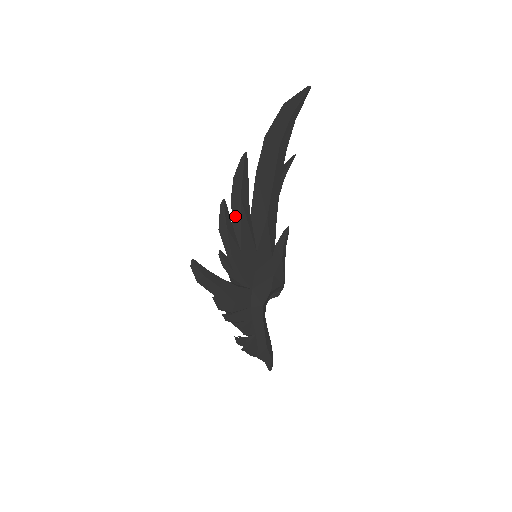
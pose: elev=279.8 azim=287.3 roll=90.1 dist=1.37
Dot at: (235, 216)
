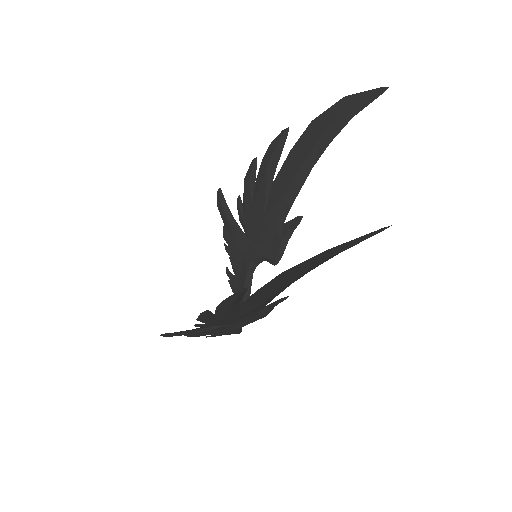
Dot at: (219, 312)
